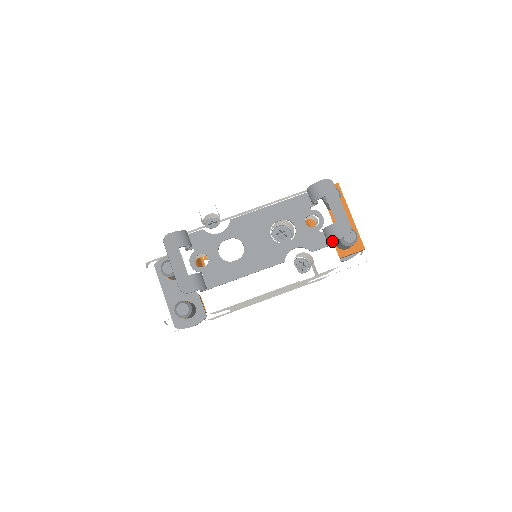
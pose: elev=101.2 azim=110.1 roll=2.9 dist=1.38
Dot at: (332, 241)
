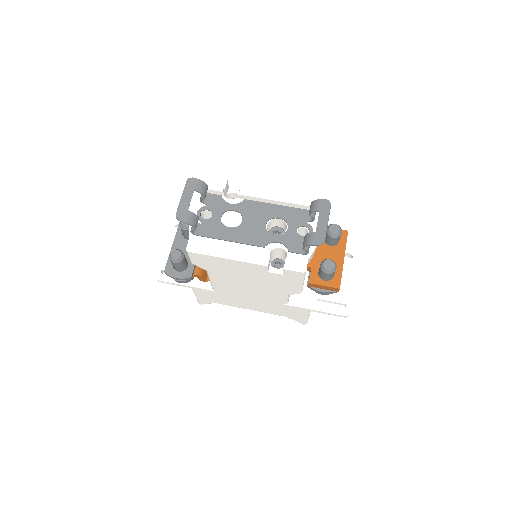
Dot at: (305, 245)
